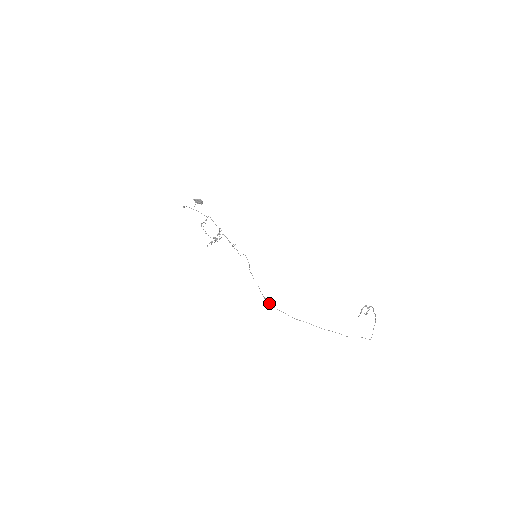
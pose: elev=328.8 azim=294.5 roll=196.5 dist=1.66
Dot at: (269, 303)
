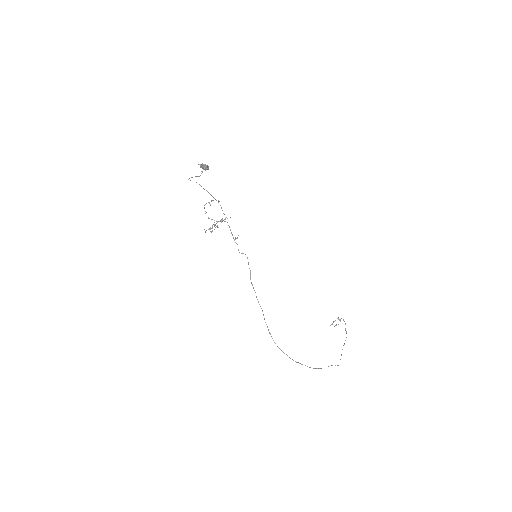
Dot at: (273, 340)
